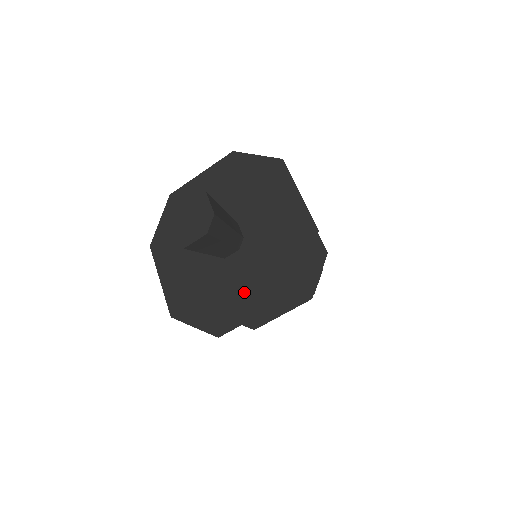
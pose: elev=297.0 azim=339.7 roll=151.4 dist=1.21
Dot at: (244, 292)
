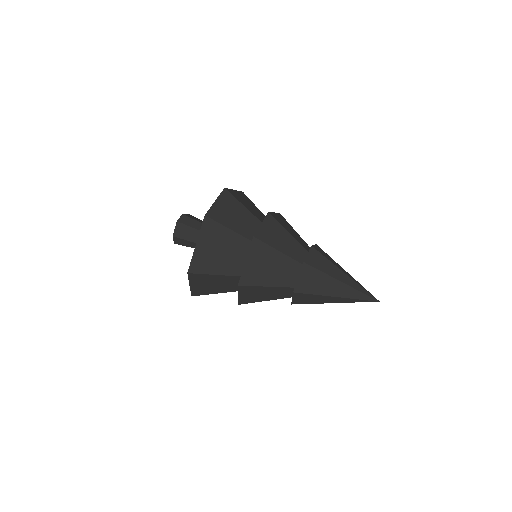
Dot at: occluded
